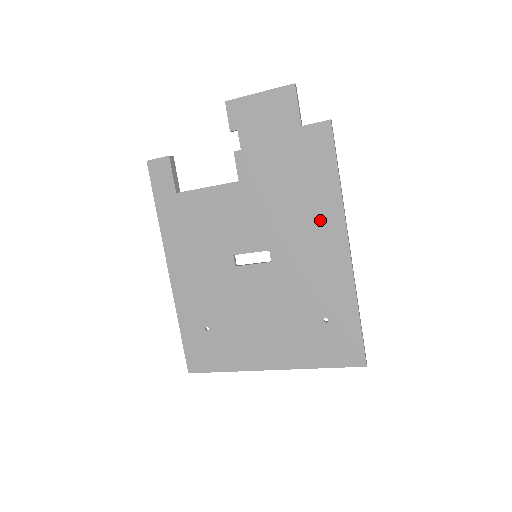
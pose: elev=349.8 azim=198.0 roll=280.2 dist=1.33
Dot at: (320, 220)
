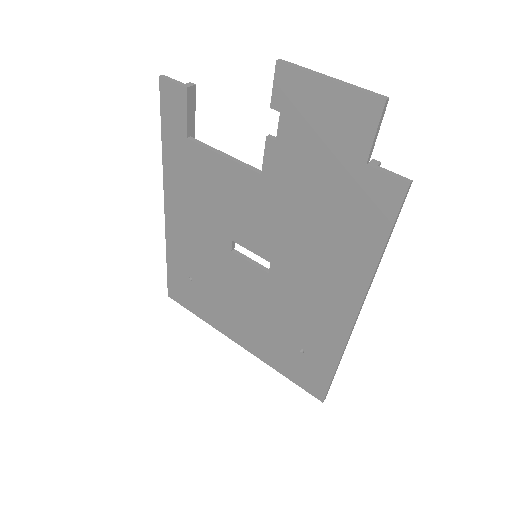
Dot at: (337, 276)
